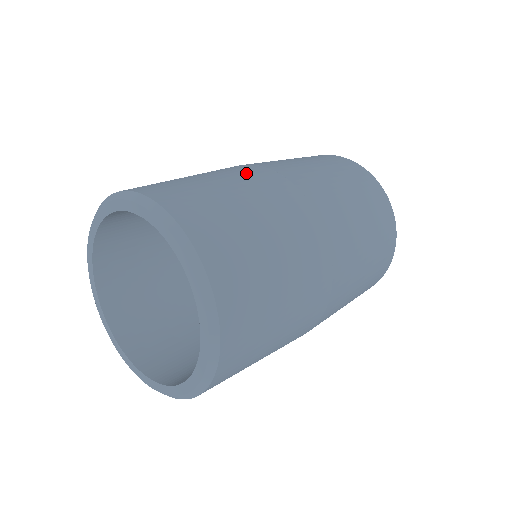
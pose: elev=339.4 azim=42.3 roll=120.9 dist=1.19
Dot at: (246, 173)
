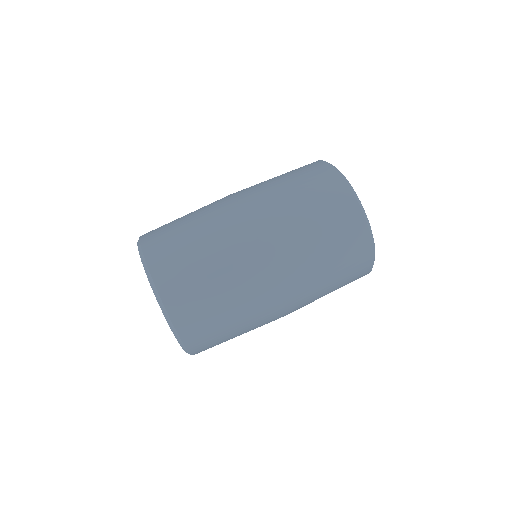
Dot at: (221, 219)
